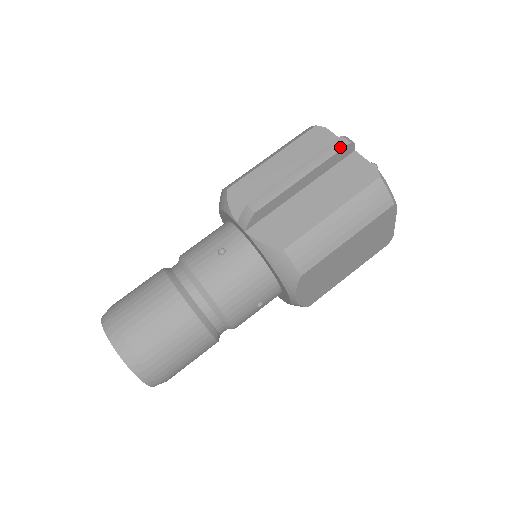
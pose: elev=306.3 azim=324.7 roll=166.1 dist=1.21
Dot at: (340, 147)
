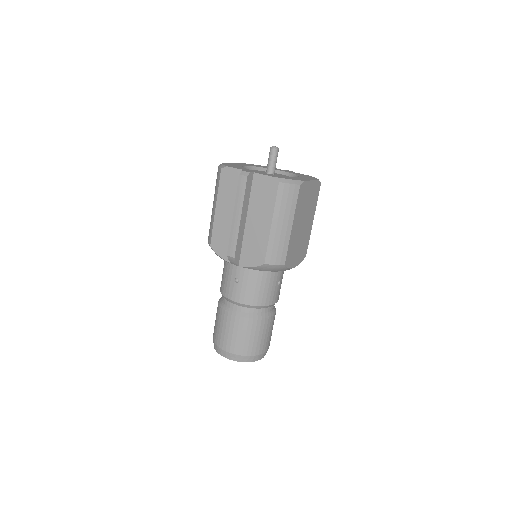
Dot at: (244, 184)
